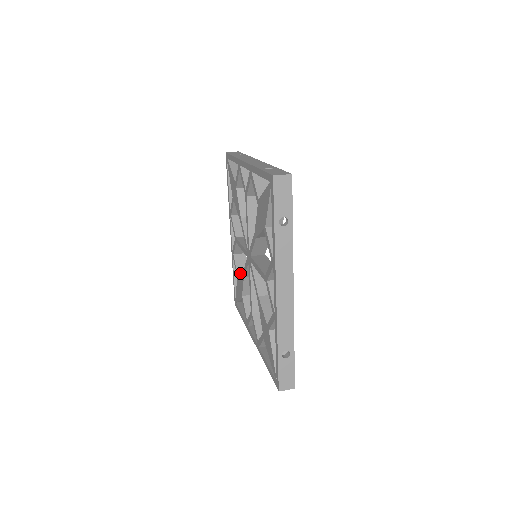
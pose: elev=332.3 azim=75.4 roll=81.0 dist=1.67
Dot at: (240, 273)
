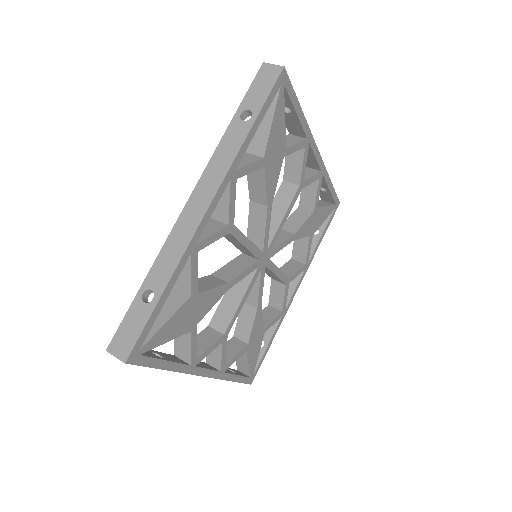
Dot at: occluded
